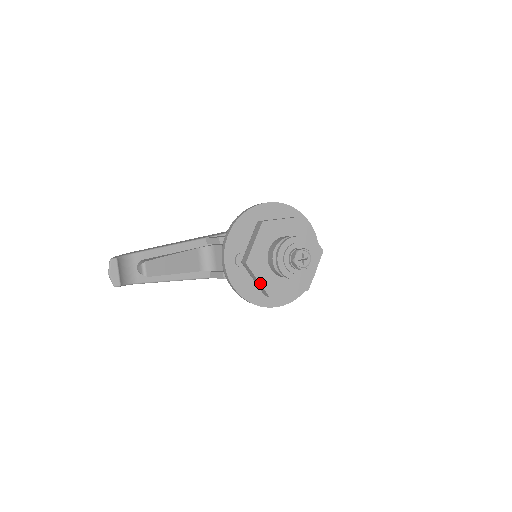
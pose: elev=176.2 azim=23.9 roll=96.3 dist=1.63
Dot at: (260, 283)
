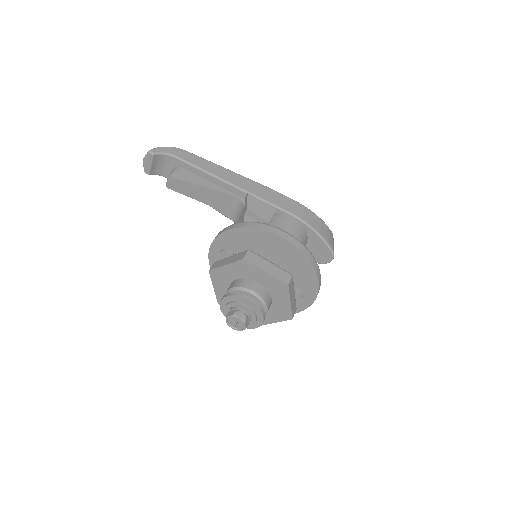
Dot at: (215, 290)
